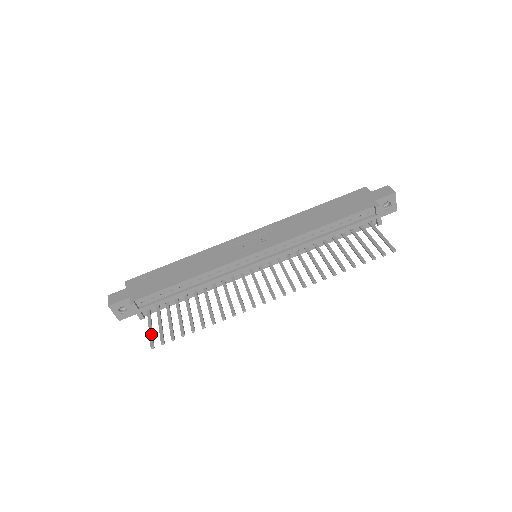
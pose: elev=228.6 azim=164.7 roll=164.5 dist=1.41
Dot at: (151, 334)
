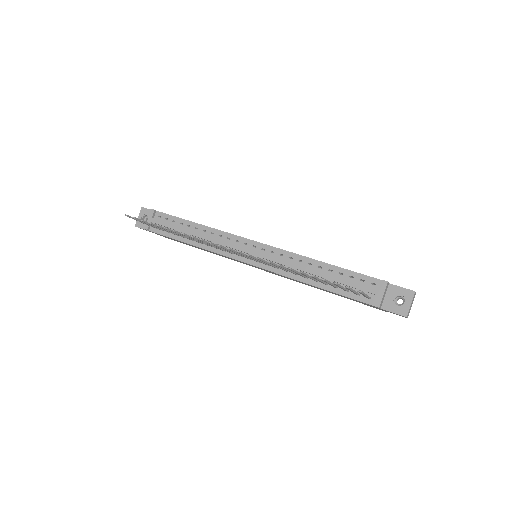
Dot at: occluded
